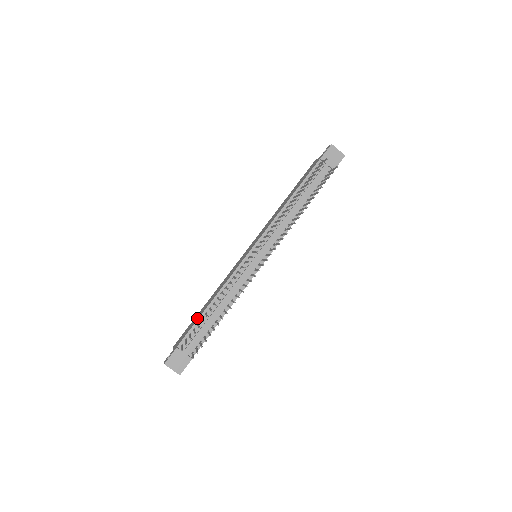
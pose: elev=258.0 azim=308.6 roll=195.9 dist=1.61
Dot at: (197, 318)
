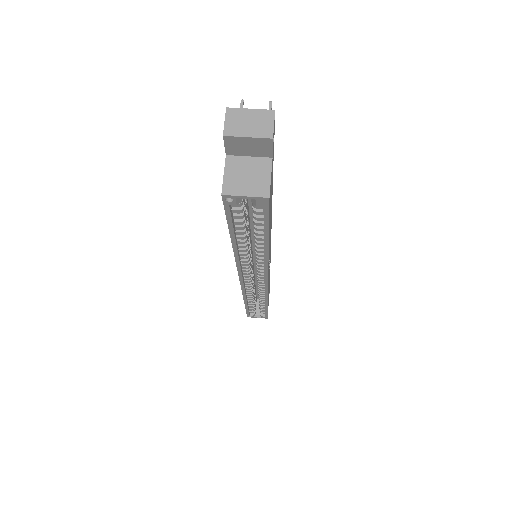
Dot at: occluded
